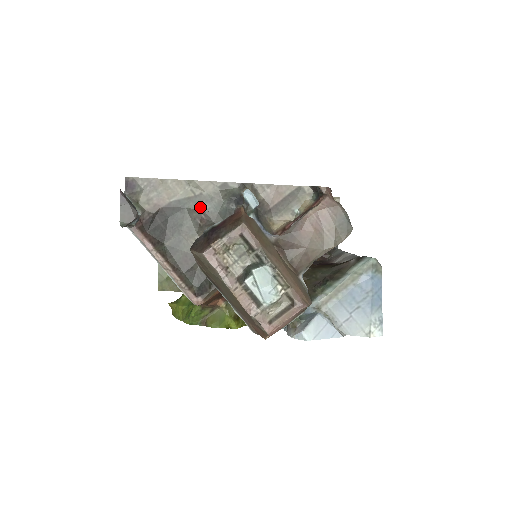
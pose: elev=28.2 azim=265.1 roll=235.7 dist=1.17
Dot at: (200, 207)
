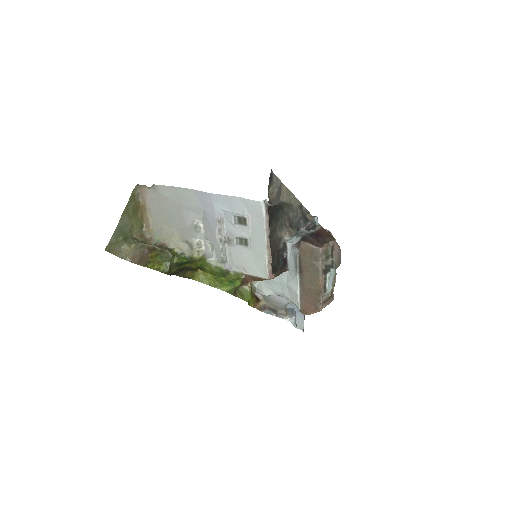
Dot at: (289, 213)
